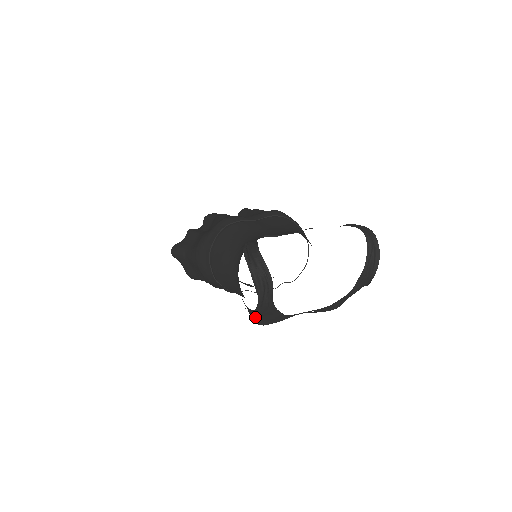
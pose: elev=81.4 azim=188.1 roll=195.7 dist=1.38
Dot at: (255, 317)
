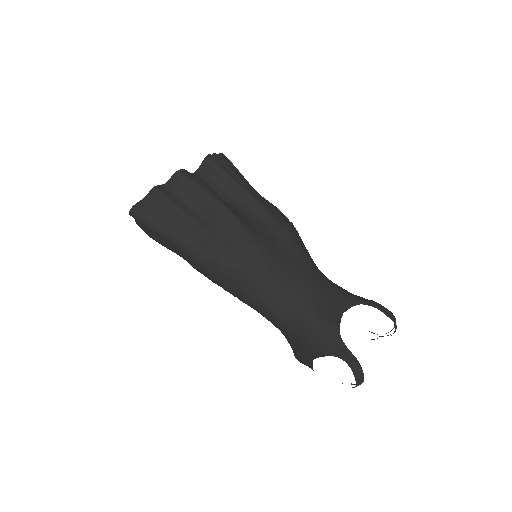
Dot at: occluded
